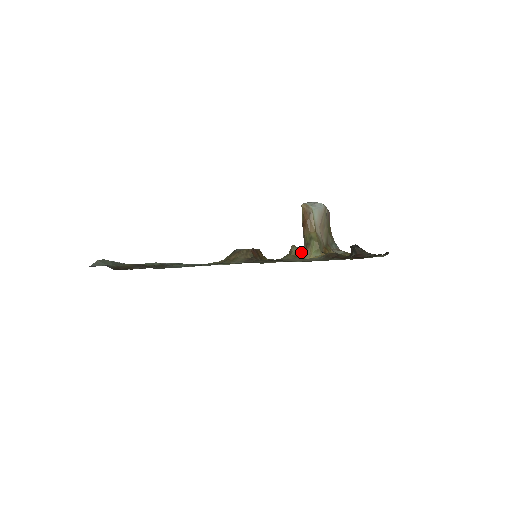
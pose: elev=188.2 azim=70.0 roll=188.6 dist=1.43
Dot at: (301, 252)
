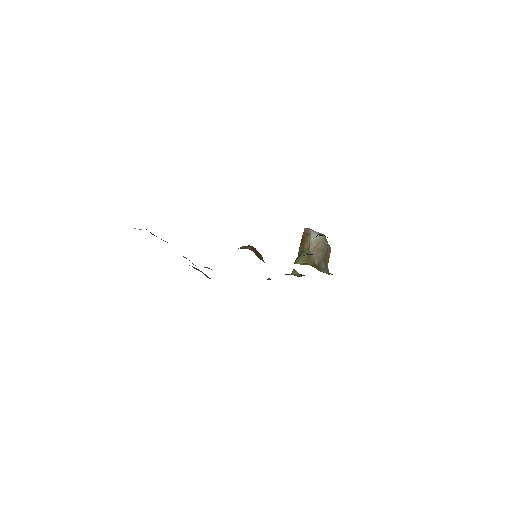
Dot at: (299, 274)
